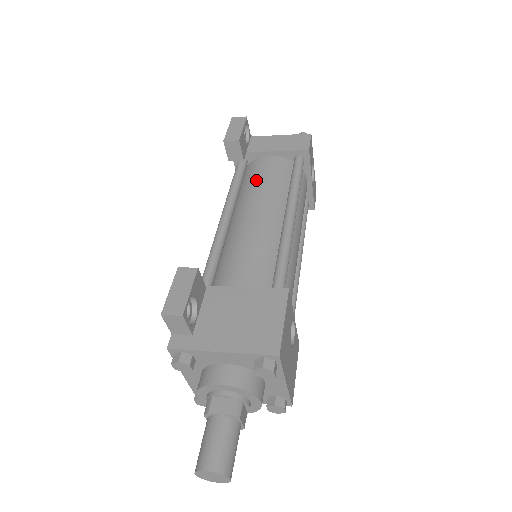
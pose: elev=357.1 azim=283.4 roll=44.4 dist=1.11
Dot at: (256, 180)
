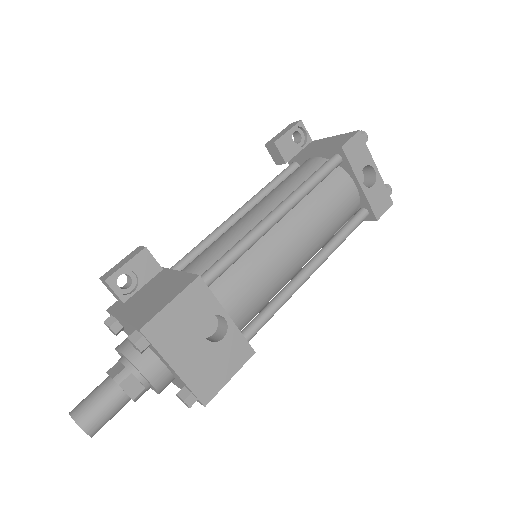
Dot at: (282, 181)
